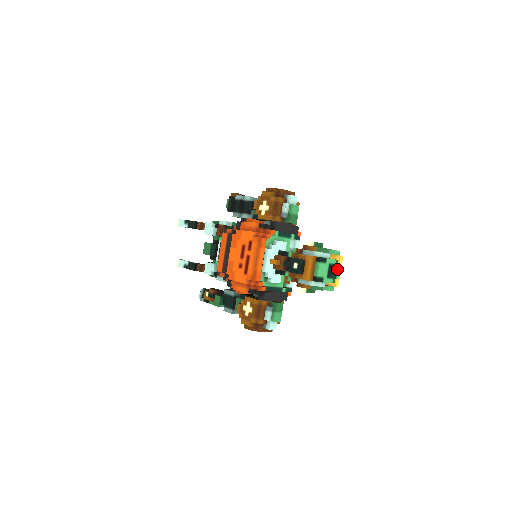
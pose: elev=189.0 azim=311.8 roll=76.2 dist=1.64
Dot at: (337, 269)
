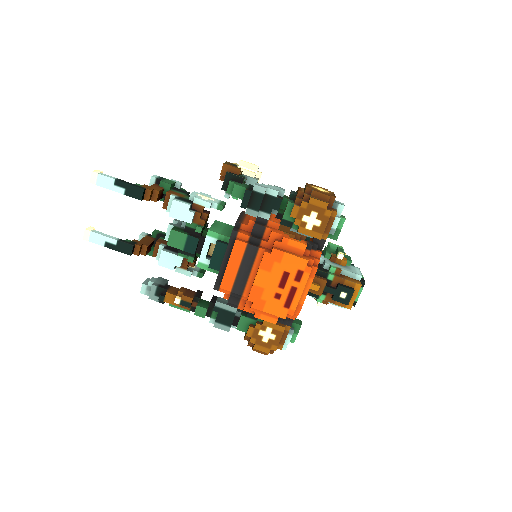
Dot at: occluded
